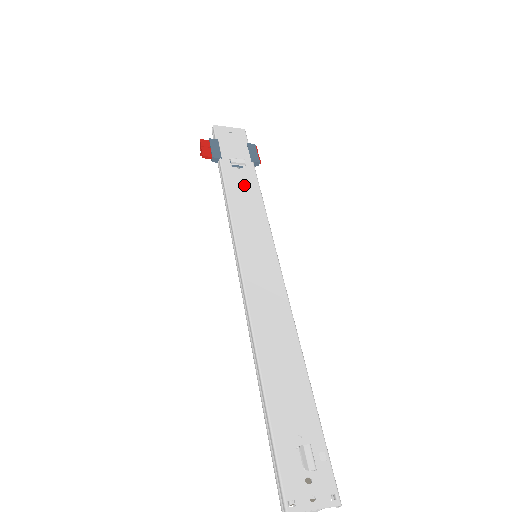
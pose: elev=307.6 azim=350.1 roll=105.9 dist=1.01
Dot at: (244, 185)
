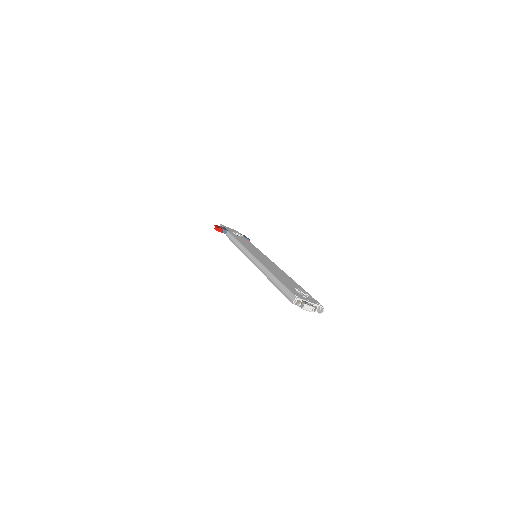
Dot at: (243, 240)
